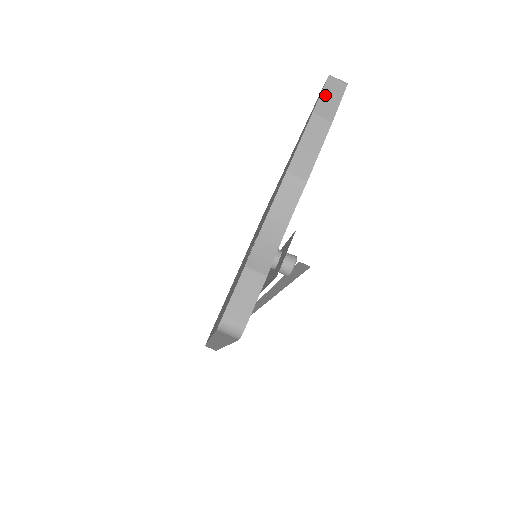
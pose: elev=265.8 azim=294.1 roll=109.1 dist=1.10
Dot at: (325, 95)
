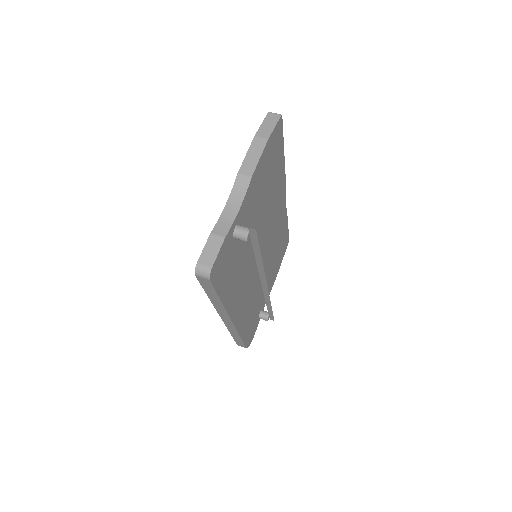
Dot at: (264, 124)
